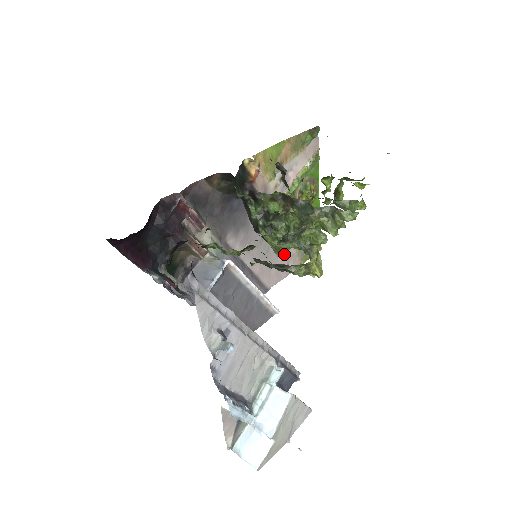
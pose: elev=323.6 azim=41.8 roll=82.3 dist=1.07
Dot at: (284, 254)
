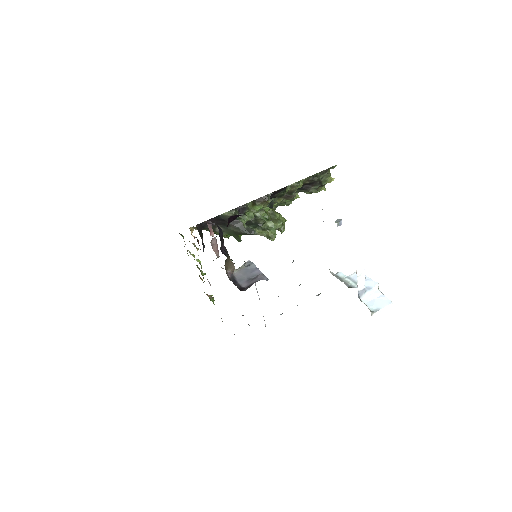
Dot at: (275, 235)
